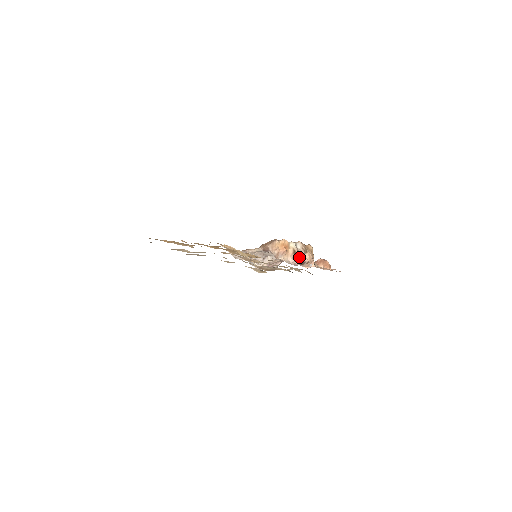
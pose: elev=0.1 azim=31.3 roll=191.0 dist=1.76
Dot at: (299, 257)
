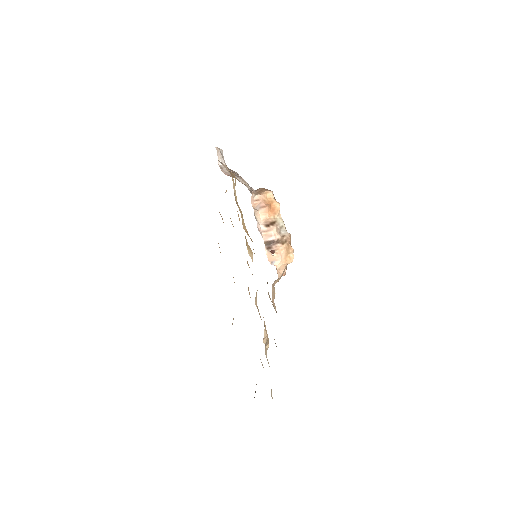
Dot at: (271, 232)
